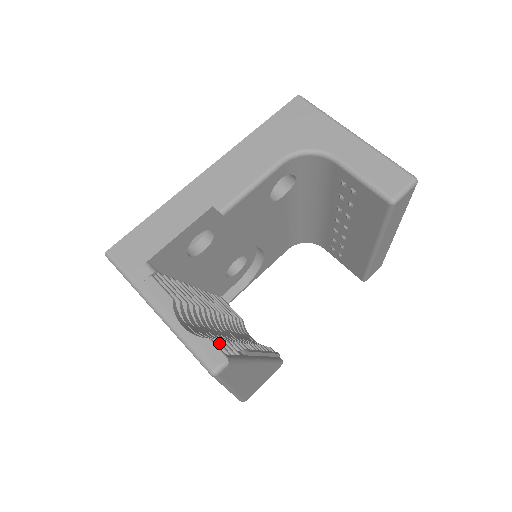
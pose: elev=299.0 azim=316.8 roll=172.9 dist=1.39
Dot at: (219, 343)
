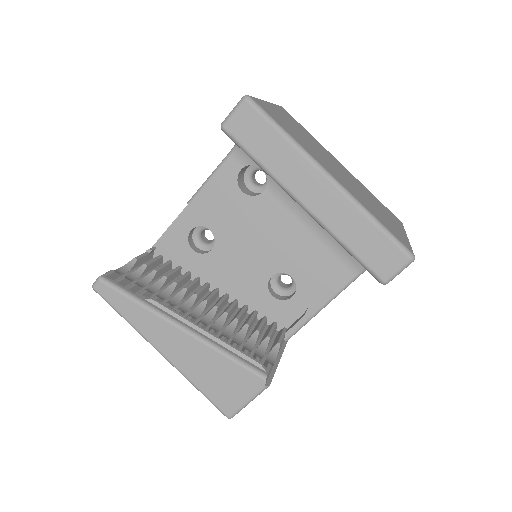
Dot at: (121, 277)
